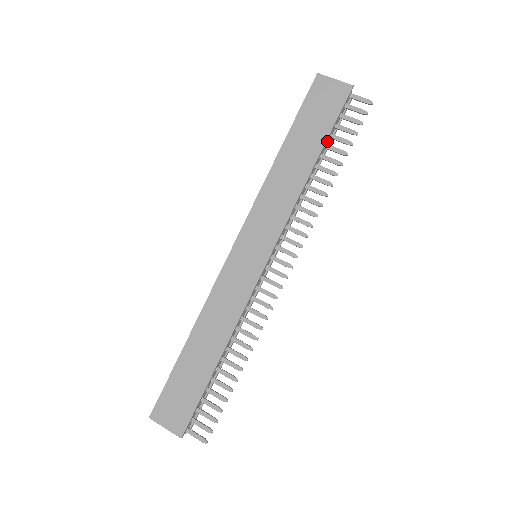
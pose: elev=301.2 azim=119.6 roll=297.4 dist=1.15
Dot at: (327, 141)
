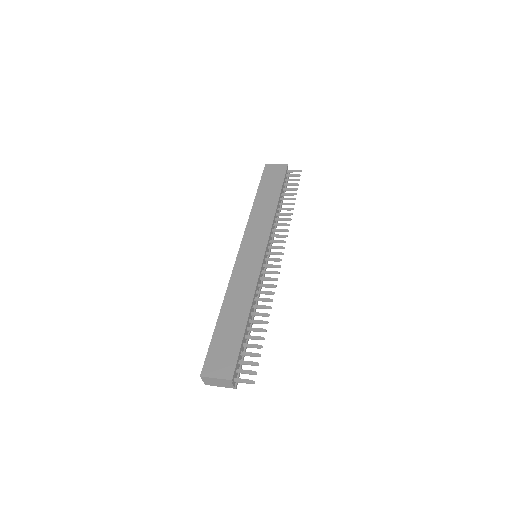
Dot at: (282, 192)
